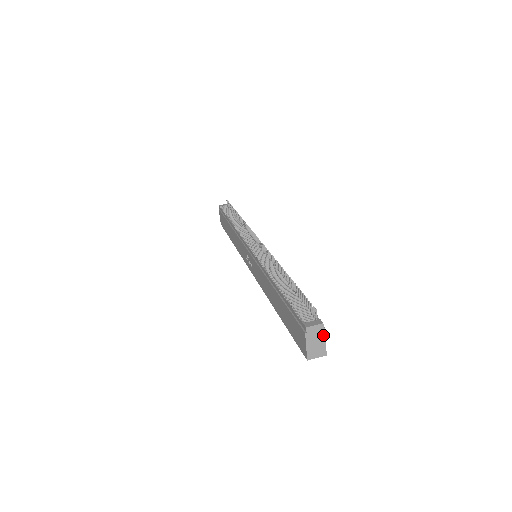
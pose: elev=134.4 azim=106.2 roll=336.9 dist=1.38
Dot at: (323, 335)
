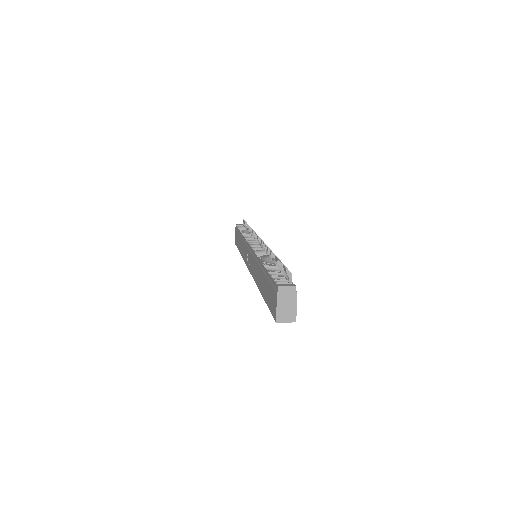
Dot at: (294, 299)
